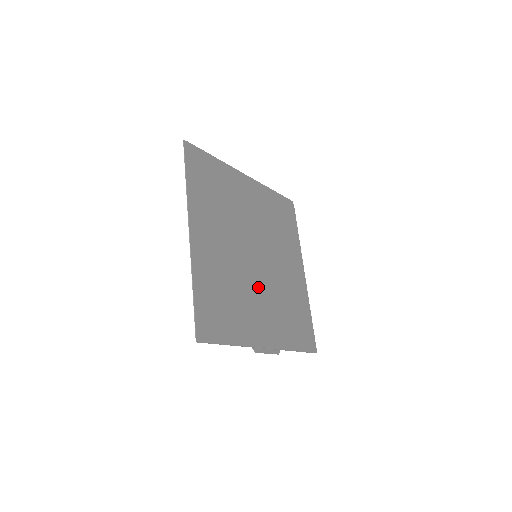
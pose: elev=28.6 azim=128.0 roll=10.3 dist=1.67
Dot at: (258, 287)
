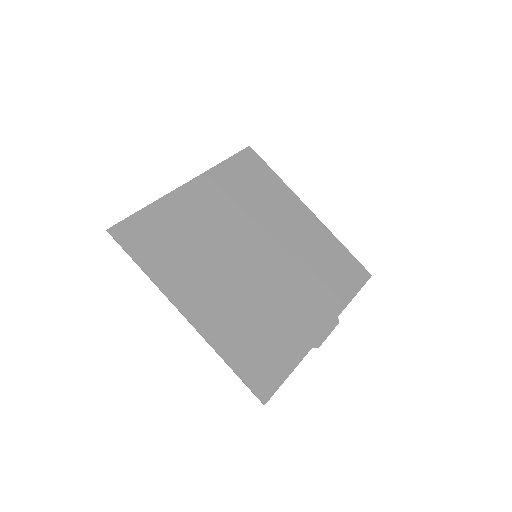
Dot at: (279, 284)
